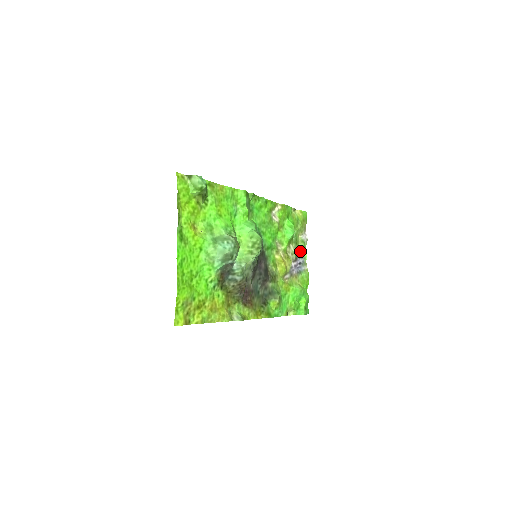
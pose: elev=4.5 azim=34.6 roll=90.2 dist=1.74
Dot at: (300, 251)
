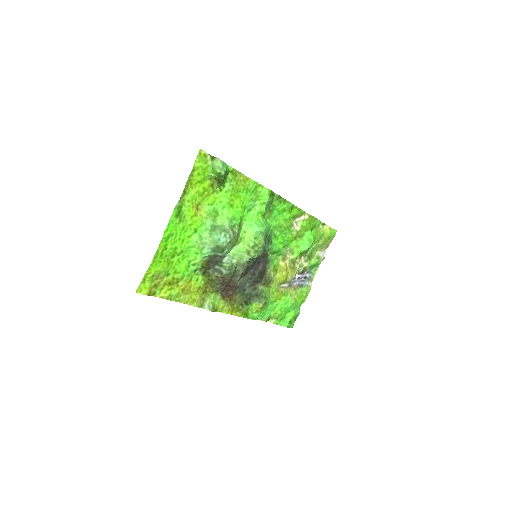
Dot at: (311, 266)
